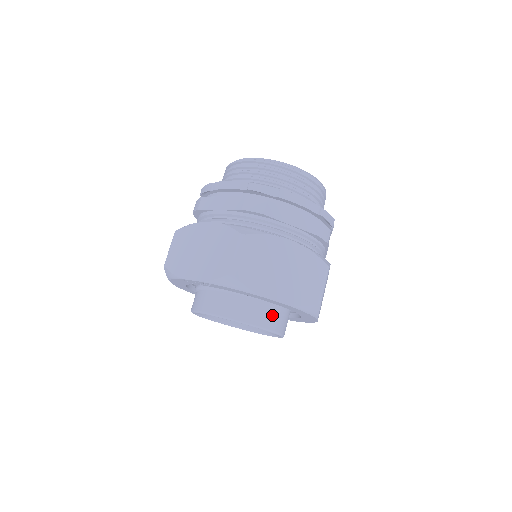
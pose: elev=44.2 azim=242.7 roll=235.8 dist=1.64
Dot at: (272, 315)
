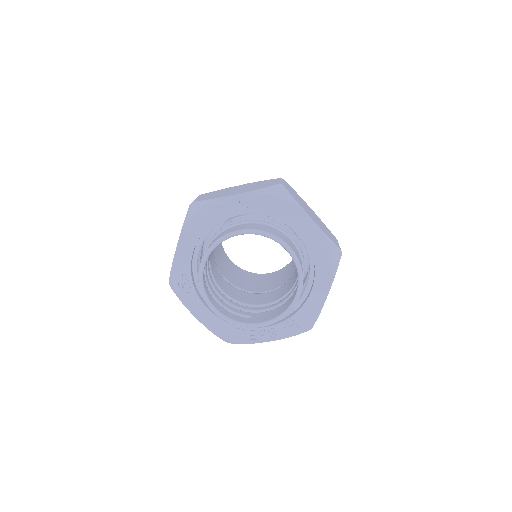
Dot at: (298, 255)
